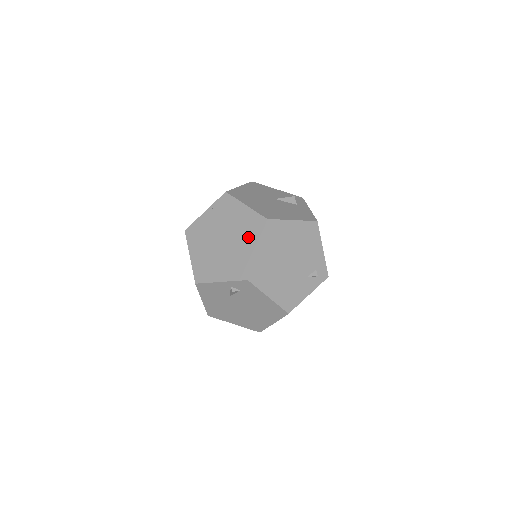
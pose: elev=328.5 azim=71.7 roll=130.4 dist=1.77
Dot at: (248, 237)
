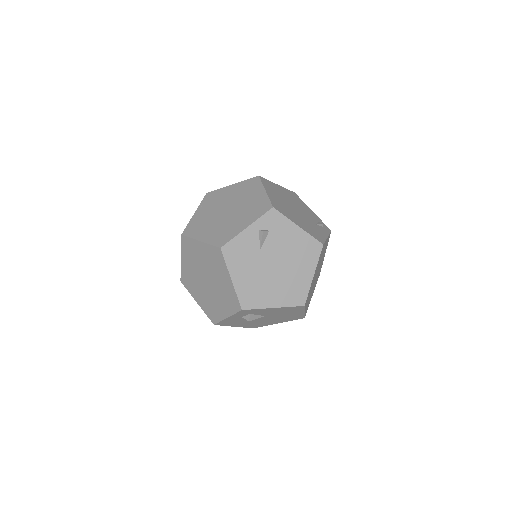
Dot at: (250, 192)
